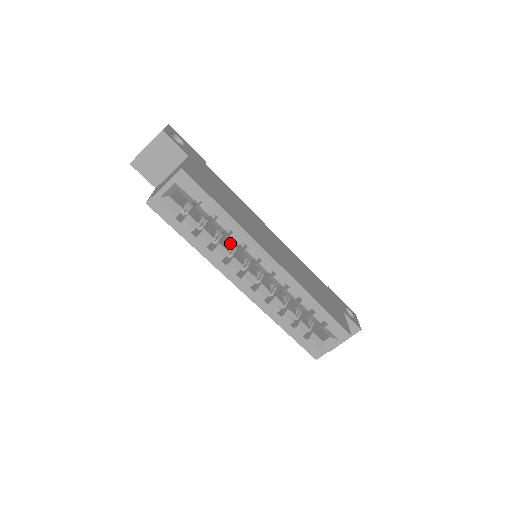
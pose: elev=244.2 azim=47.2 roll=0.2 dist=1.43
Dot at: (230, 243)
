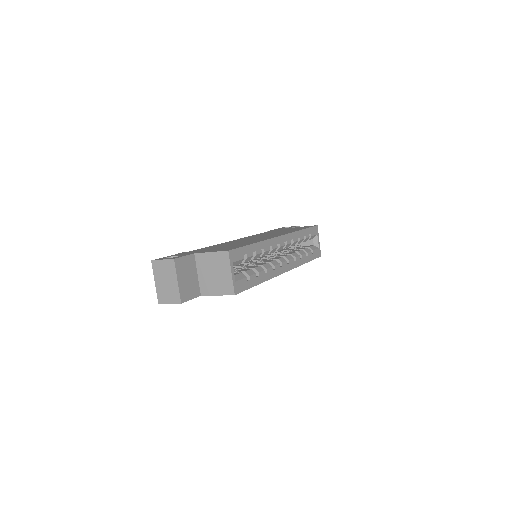
Dot at: occluded
